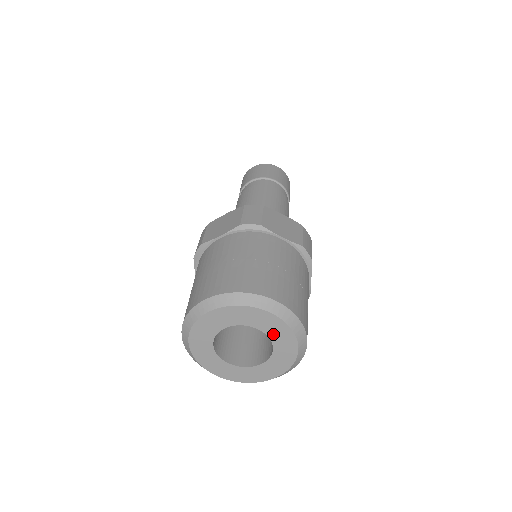
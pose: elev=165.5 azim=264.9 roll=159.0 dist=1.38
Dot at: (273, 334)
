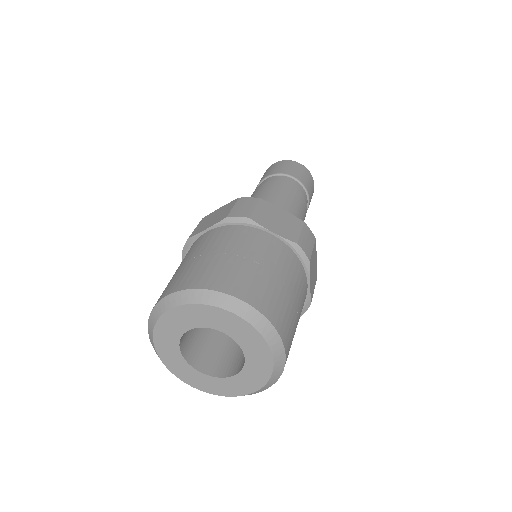
Dot at: (242, 340)
